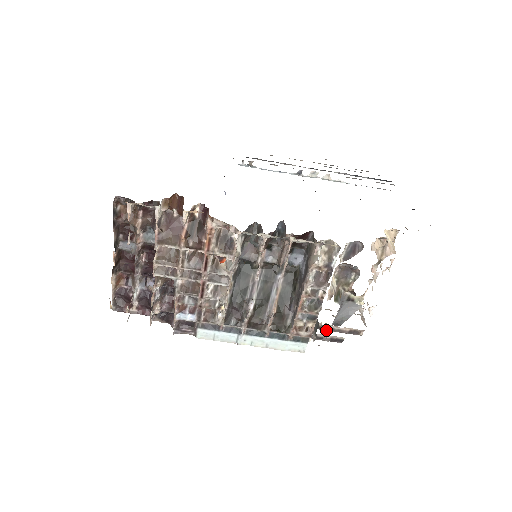
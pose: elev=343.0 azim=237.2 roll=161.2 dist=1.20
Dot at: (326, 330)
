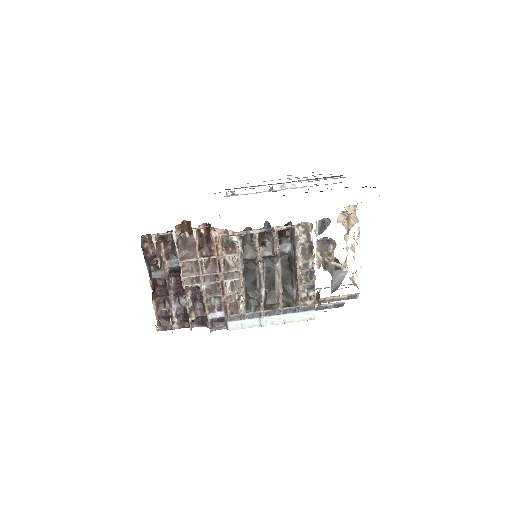
Dot at: occluded
